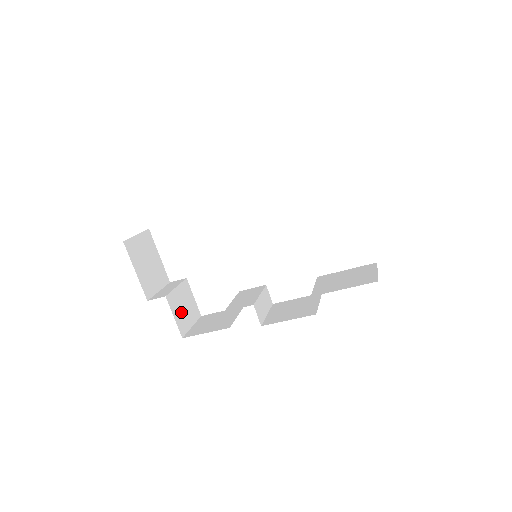
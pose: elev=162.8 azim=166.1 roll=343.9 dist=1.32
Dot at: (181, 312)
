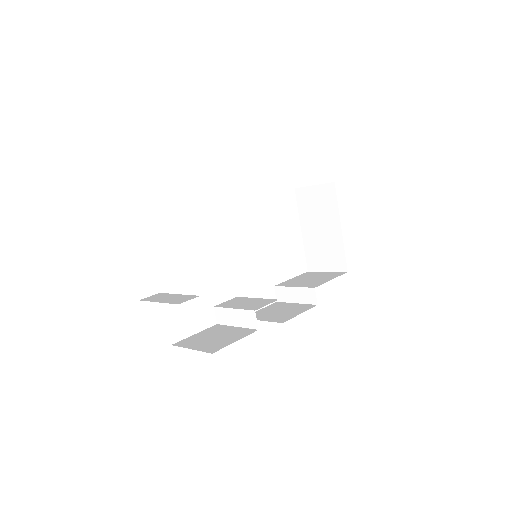
Dot at: occluded
